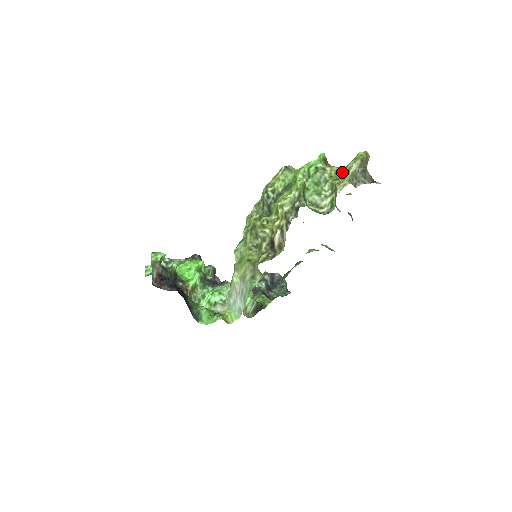
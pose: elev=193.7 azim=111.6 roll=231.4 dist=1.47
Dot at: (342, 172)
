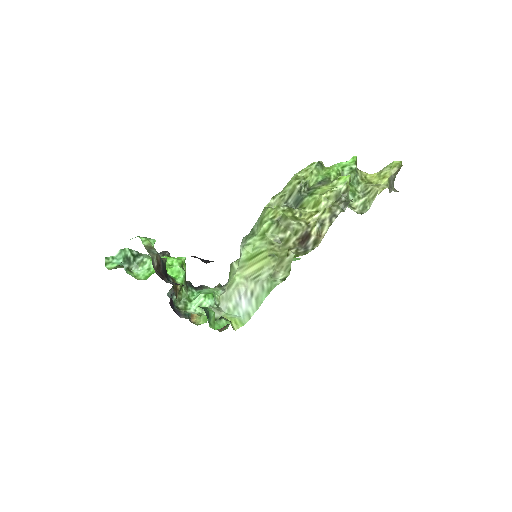
Dot at: (374, 177)
